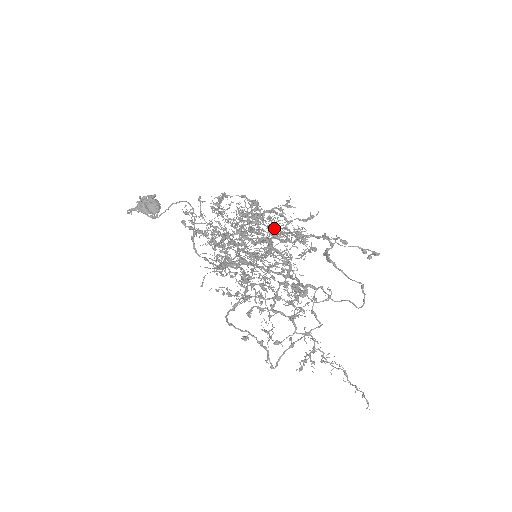
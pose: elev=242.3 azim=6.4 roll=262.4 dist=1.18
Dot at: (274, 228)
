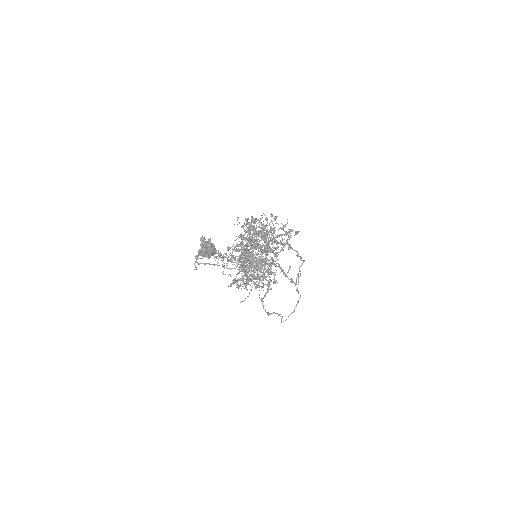
Dot at: (270, 239)
